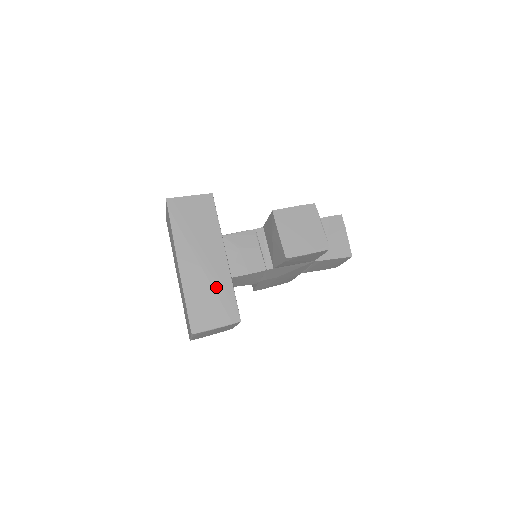
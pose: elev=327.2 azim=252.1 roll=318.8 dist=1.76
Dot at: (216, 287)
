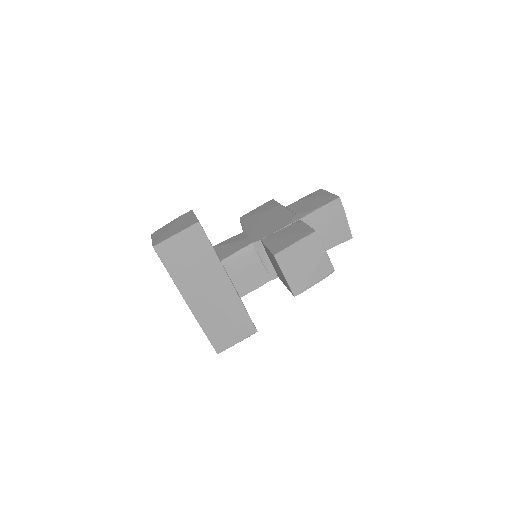
Dot at: (228, 312)
